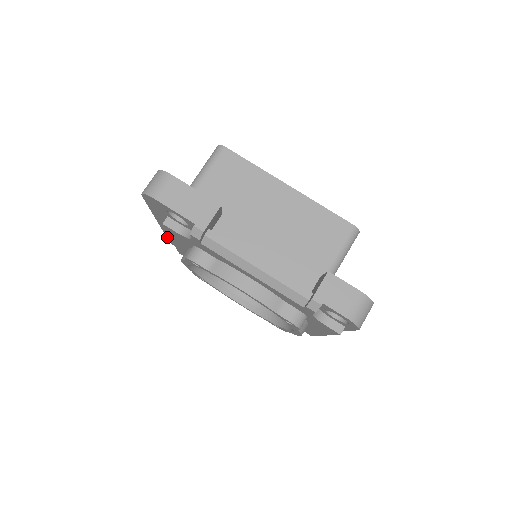
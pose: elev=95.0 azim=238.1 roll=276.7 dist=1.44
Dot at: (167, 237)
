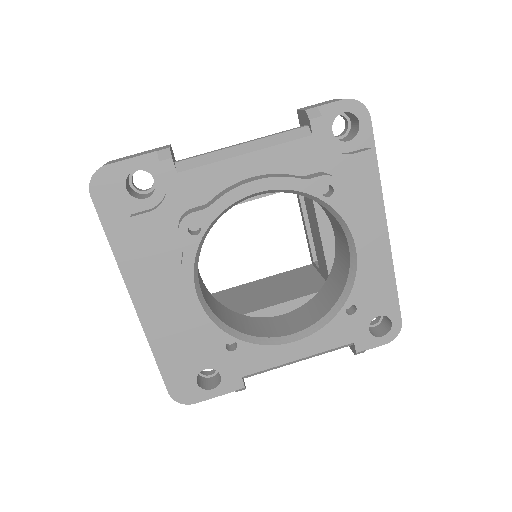
Dot at: (160, 370)
